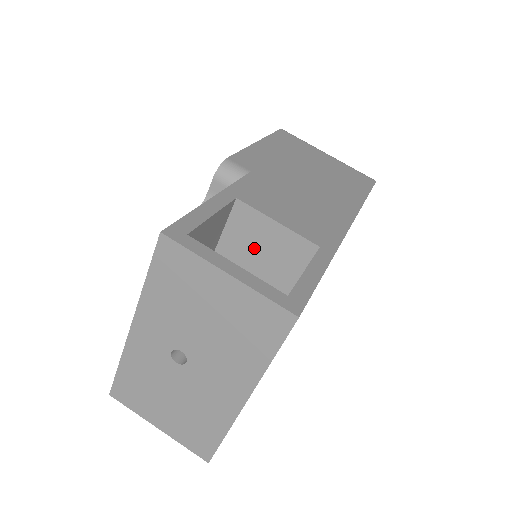
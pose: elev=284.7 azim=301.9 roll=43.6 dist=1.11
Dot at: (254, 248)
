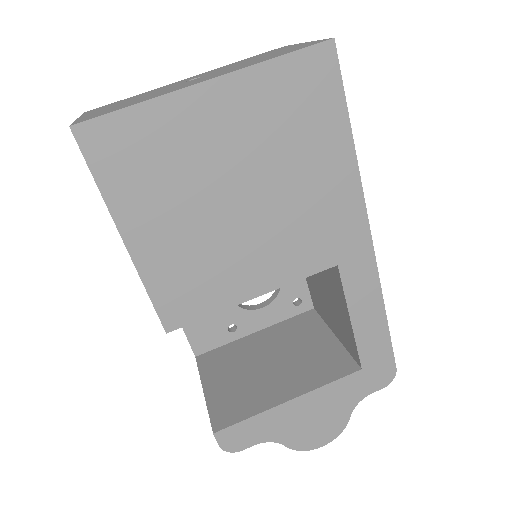
Dot at: occluded
